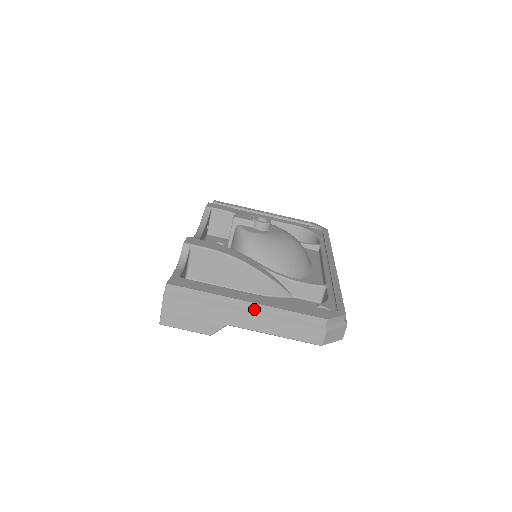
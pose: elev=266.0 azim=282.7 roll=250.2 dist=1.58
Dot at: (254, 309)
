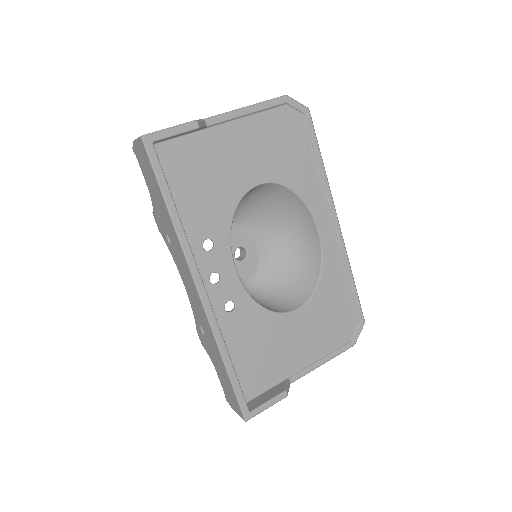
Dot at: occluded
